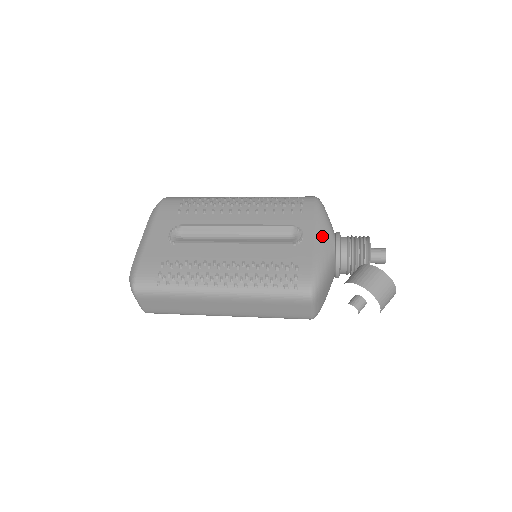
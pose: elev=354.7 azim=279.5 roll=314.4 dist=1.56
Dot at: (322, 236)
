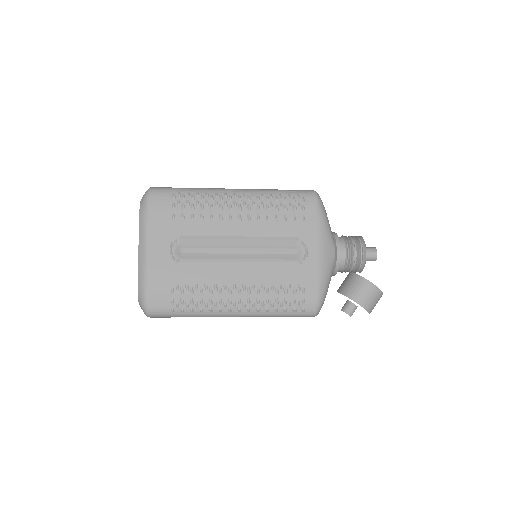
Dot at: (325, 251)
